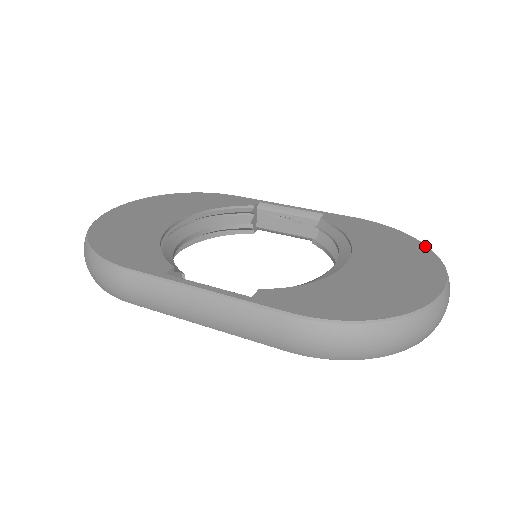
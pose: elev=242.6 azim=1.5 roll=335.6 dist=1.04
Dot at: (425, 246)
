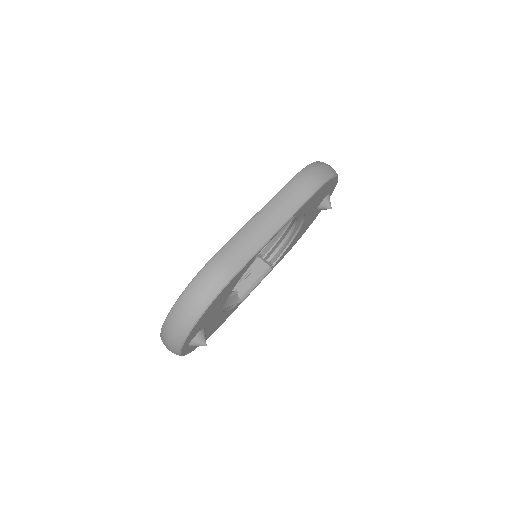
Dot at: occluded
